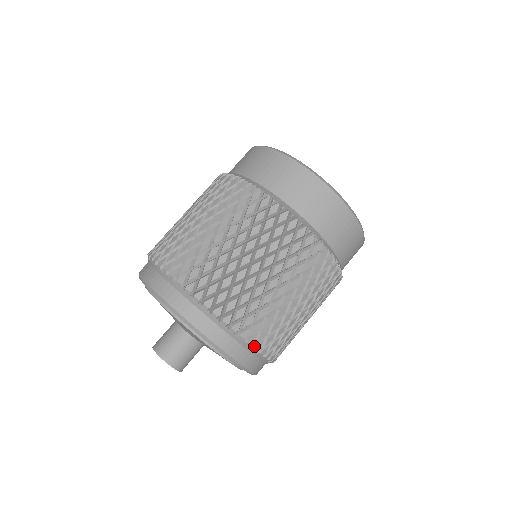
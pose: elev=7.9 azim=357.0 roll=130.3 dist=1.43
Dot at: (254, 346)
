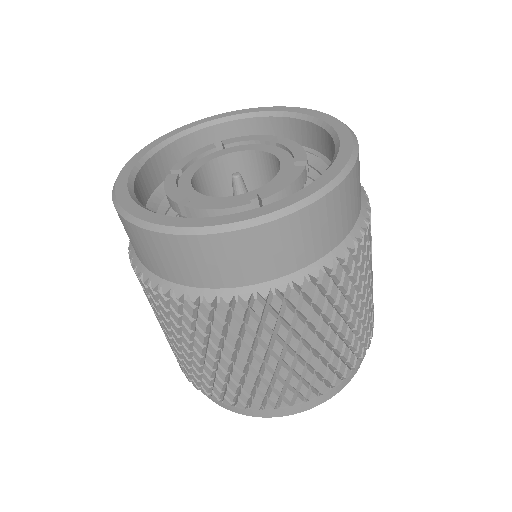
Dot at: occluded
